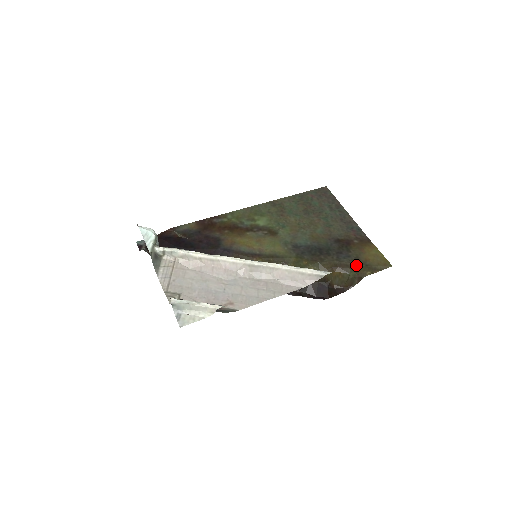
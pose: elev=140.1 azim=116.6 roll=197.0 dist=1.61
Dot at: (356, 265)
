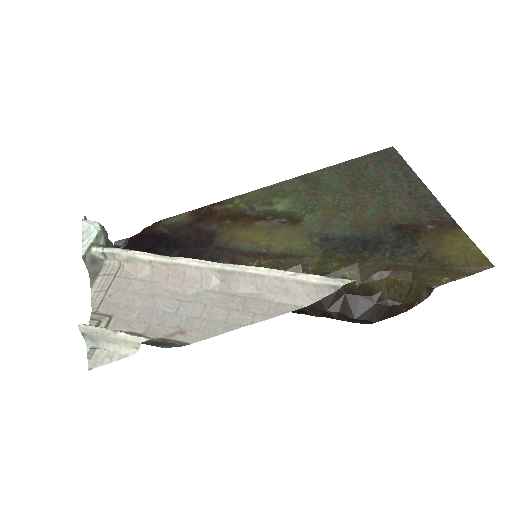
Dot at: (424, 266)
